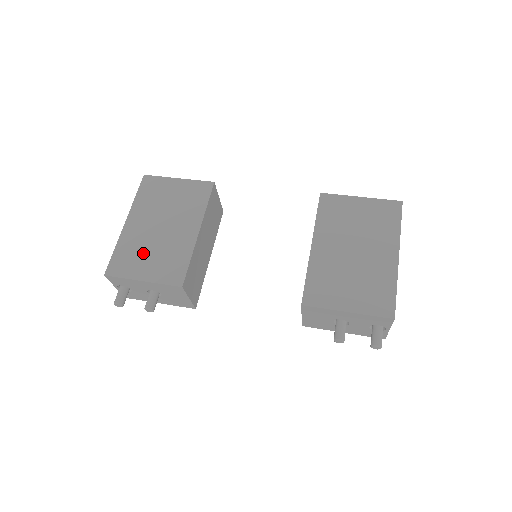
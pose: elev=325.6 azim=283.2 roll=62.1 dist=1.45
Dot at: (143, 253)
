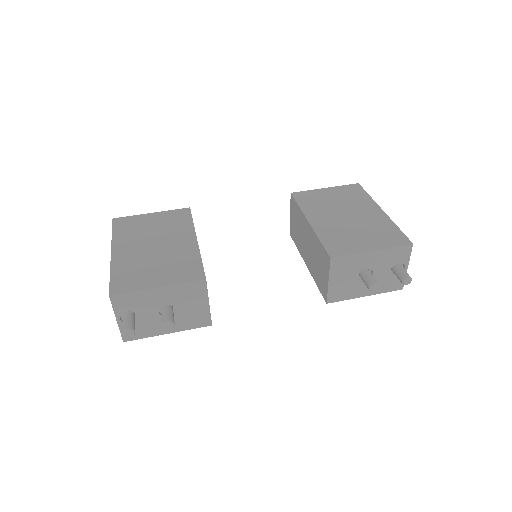
Dot at: (146, 268)
